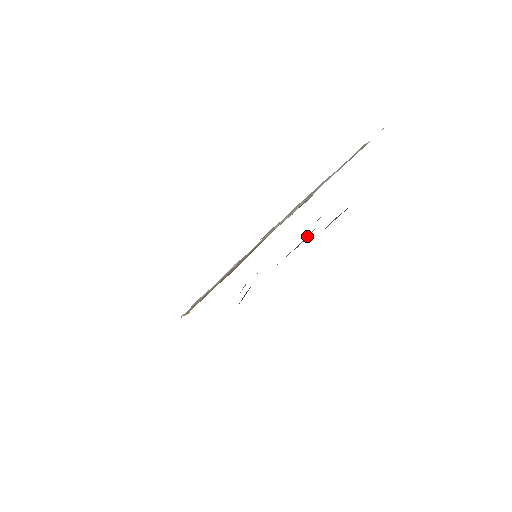
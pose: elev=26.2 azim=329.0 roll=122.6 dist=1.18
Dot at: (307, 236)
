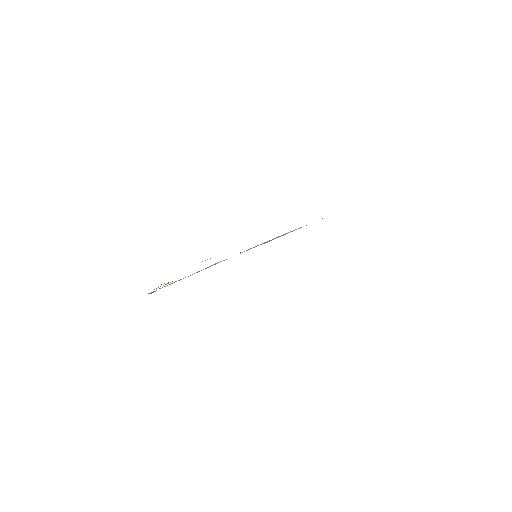
Dot at: occluded
